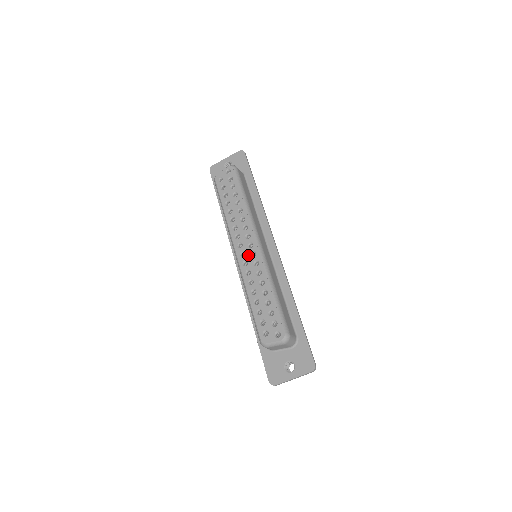
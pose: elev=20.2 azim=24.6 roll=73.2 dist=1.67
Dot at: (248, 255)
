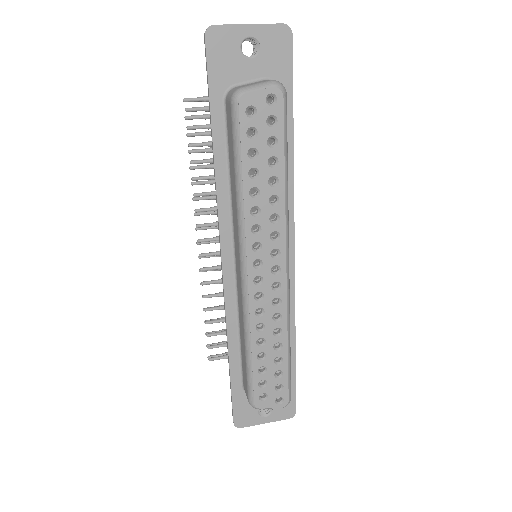
Dot at: (268, 285)
